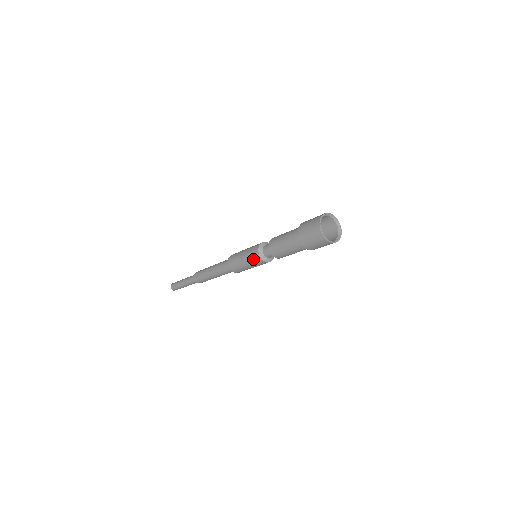
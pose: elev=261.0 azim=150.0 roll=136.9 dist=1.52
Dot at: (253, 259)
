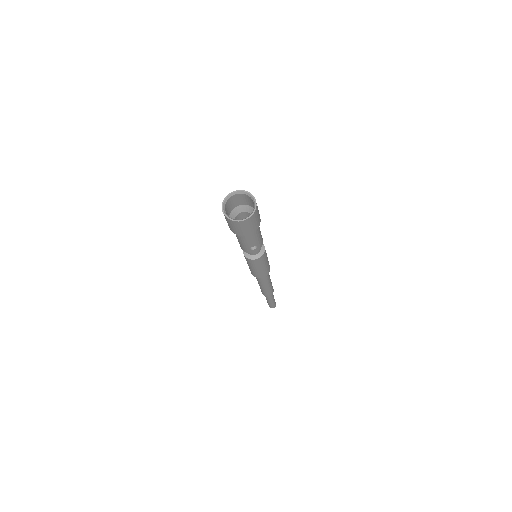
Dot at: occluded
